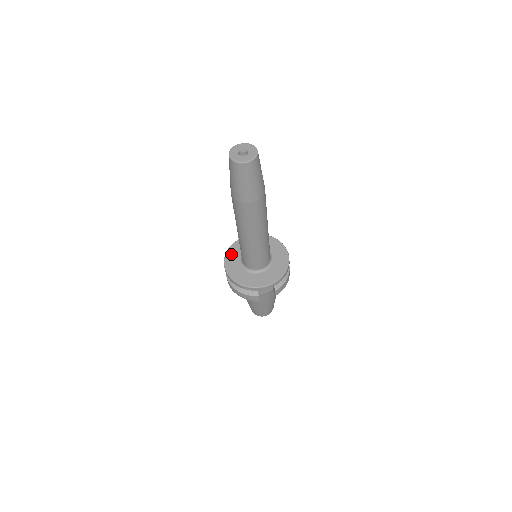
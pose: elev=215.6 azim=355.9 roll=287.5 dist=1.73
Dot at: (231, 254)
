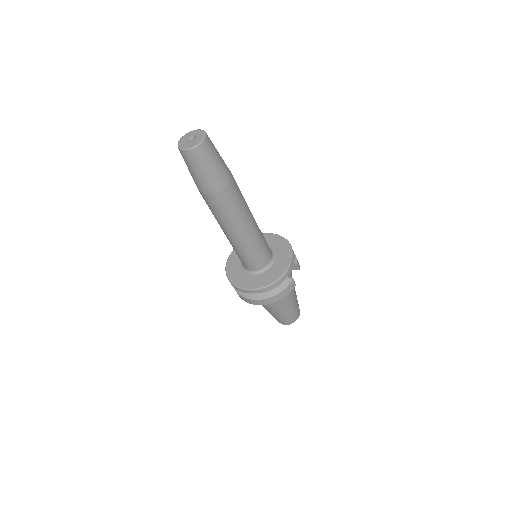
Dot at: (236, 279)
